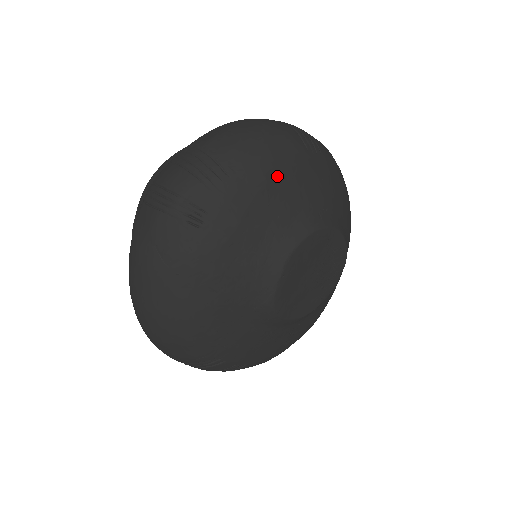
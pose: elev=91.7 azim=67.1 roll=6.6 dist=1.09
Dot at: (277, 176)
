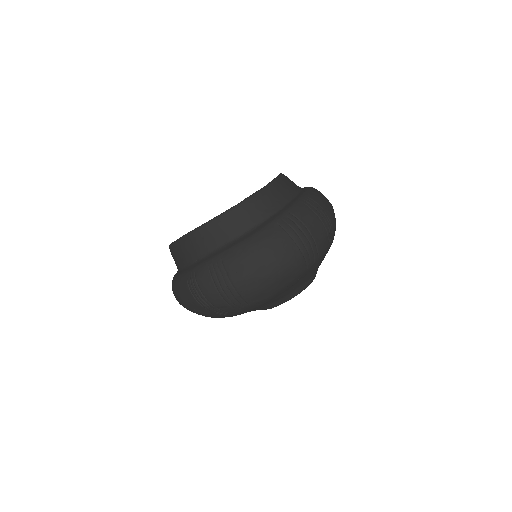
Dot at: (279, 293)
